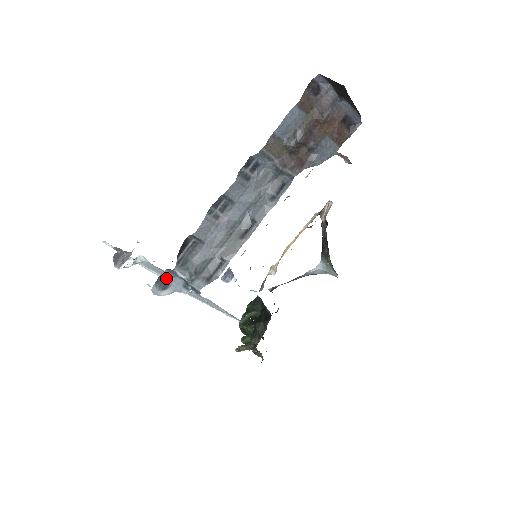
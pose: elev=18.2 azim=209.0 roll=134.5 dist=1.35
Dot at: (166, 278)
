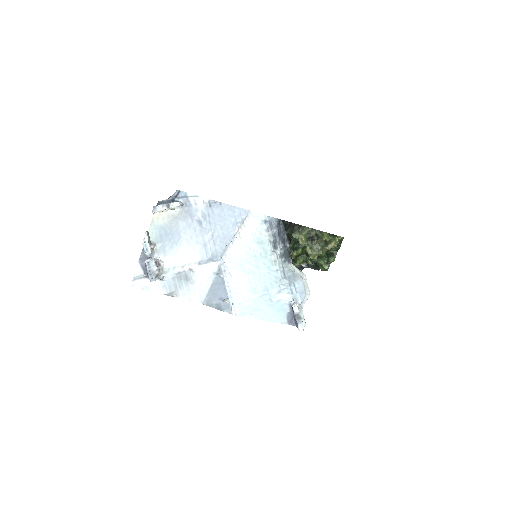
Dot at: occluded
